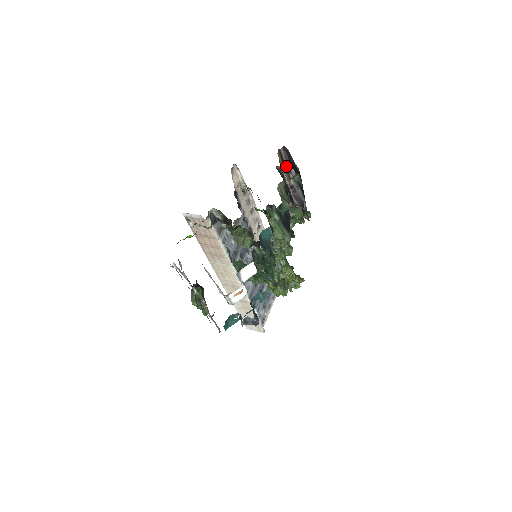
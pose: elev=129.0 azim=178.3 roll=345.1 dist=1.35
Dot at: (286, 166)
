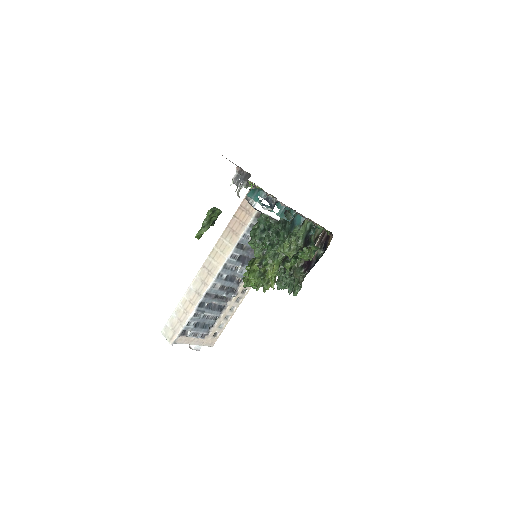
Dot at: (322, 241)
